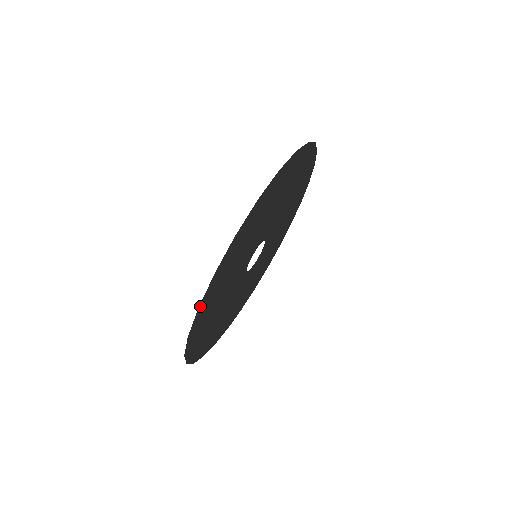
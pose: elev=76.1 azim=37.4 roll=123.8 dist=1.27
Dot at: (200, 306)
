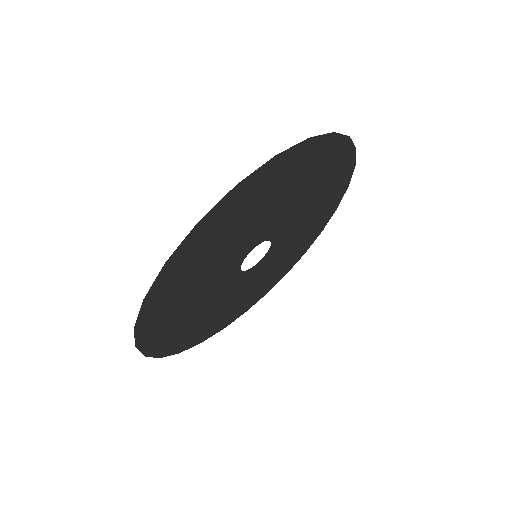
Dot at: (148, 295)
